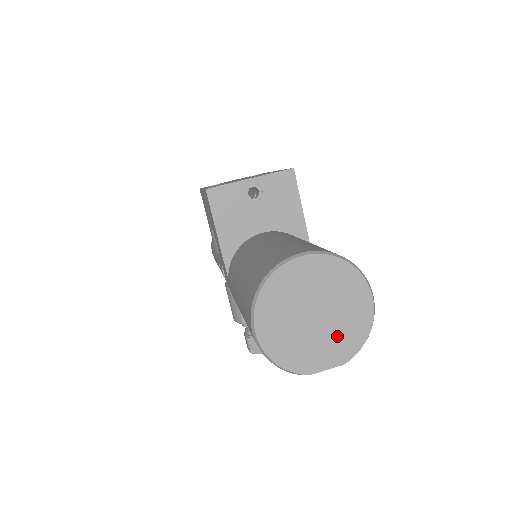
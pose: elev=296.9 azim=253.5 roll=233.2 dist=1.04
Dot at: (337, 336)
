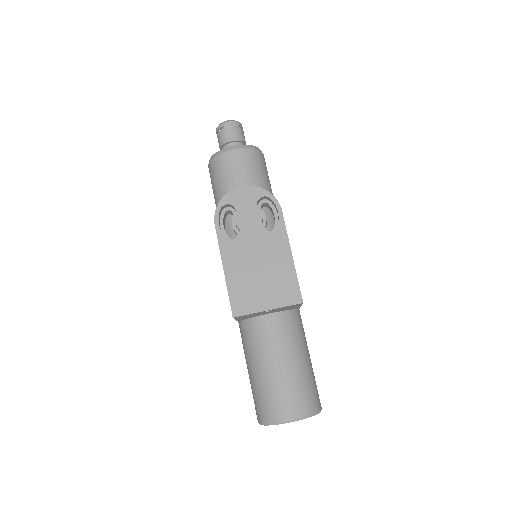
Dot at: occluded
